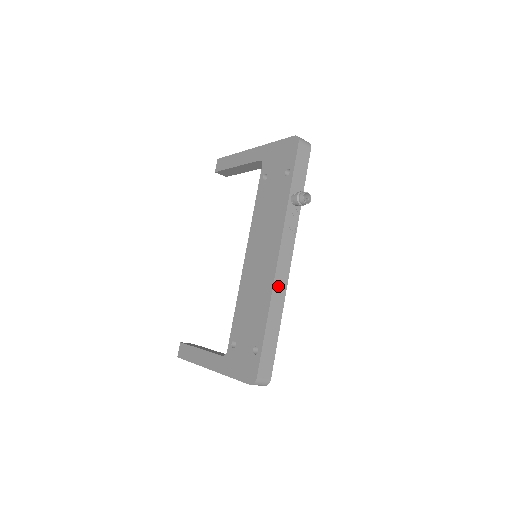
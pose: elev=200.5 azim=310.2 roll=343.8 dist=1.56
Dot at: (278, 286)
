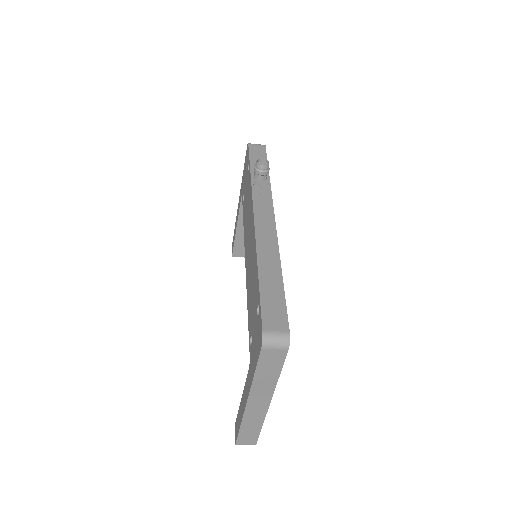
Dot at: (263, 240)
